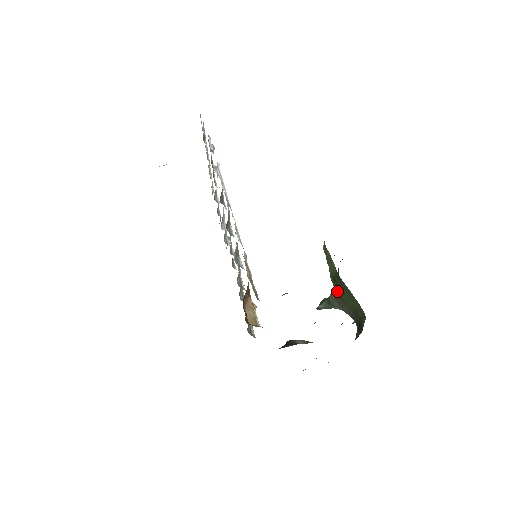
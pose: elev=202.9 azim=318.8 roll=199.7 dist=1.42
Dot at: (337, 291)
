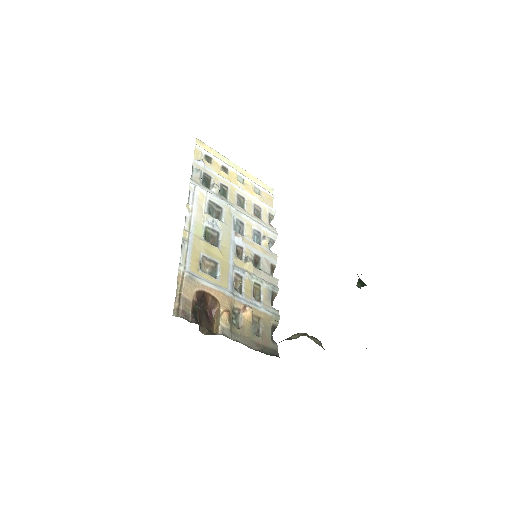
Dot at: occluded
